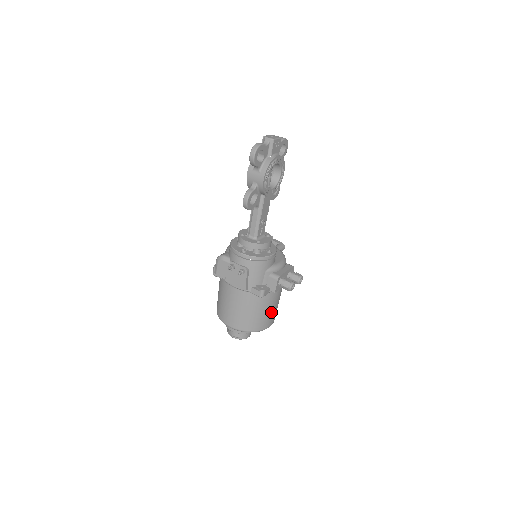
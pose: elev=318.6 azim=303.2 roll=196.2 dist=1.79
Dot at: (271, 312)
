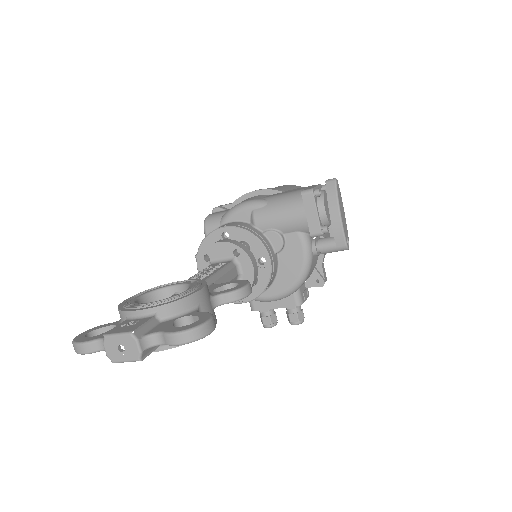
Dot at: occluded
